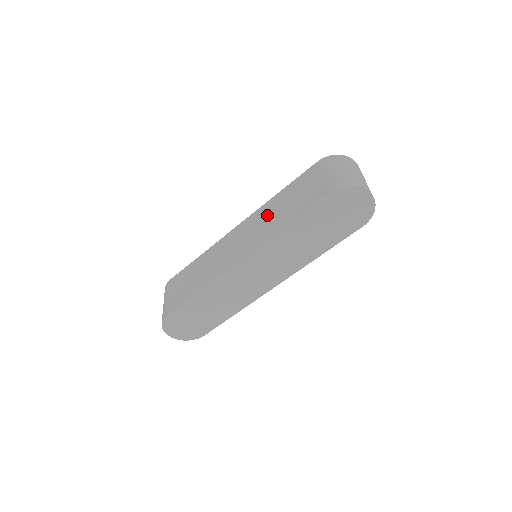
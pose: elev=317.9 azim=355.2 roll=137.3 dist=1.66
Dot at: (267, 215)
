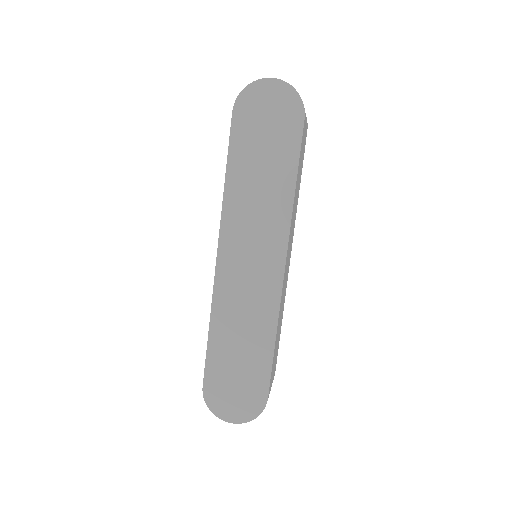
Dot at: occluded
